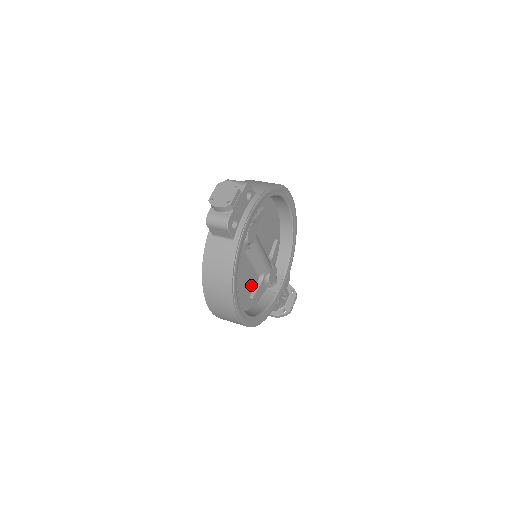
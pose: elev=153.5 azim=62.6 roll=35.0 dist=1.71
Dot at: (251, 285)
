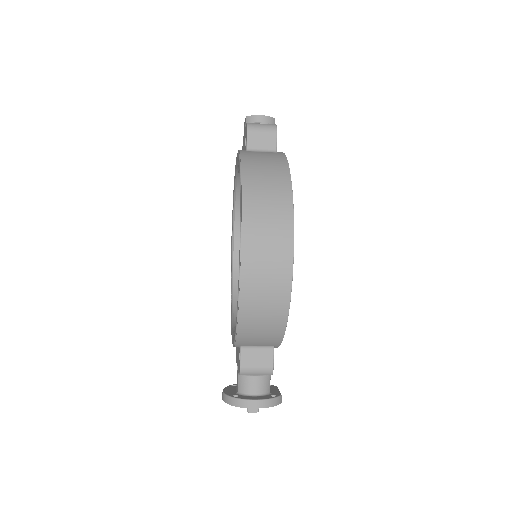
Dot at: occluded
